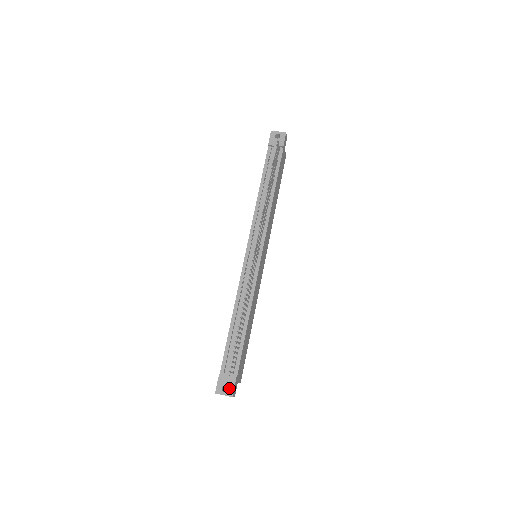
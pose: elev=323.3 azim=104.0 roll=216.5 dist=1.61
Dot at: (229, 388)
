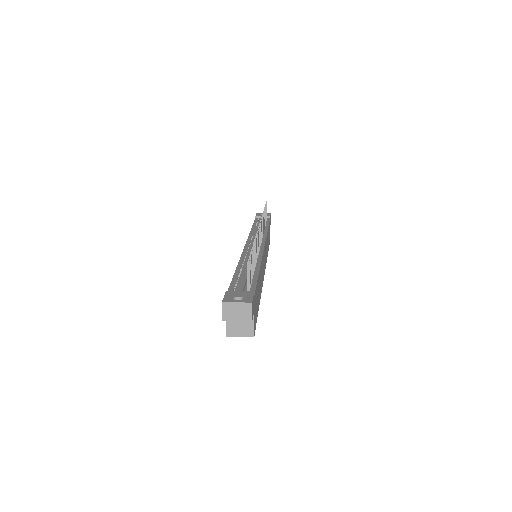
Dot at: (245, 297)
